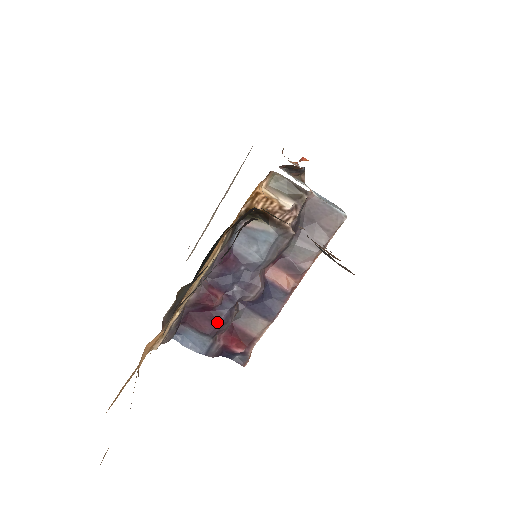
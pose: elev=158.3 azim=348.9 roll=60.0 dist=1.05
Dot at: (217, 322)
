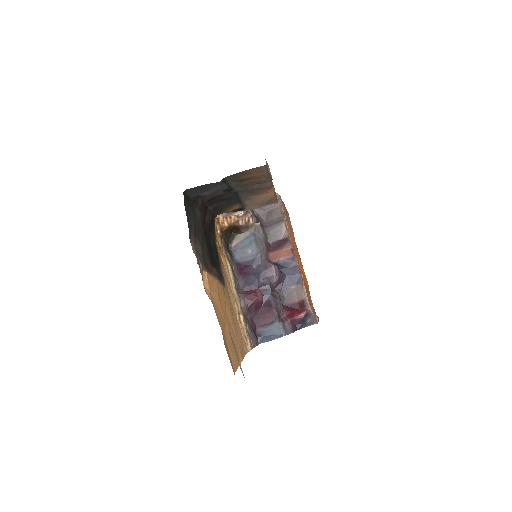
Dot at: (272, 308)
